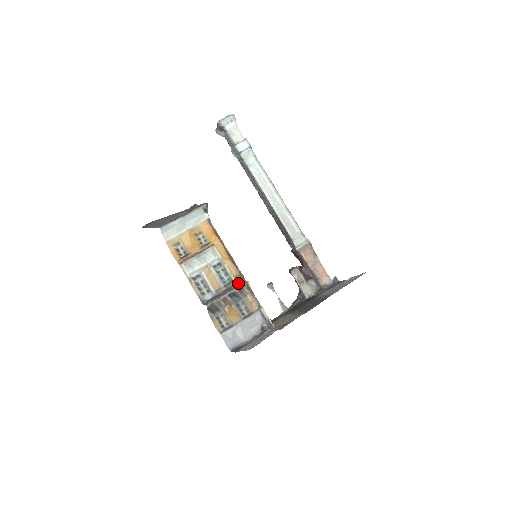
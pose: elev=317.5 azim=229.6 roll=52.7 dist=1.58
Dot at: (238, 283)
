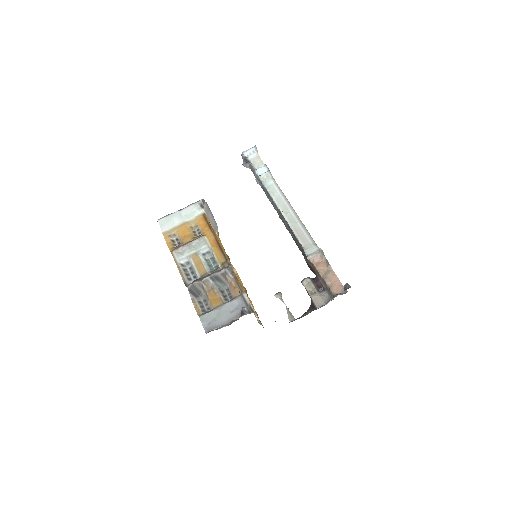
Dot at: (223, 268)
